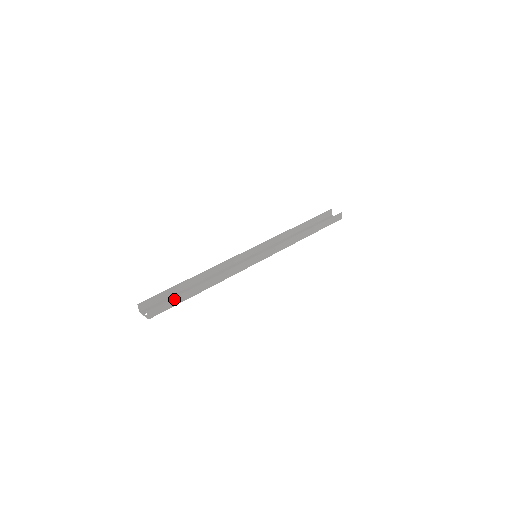
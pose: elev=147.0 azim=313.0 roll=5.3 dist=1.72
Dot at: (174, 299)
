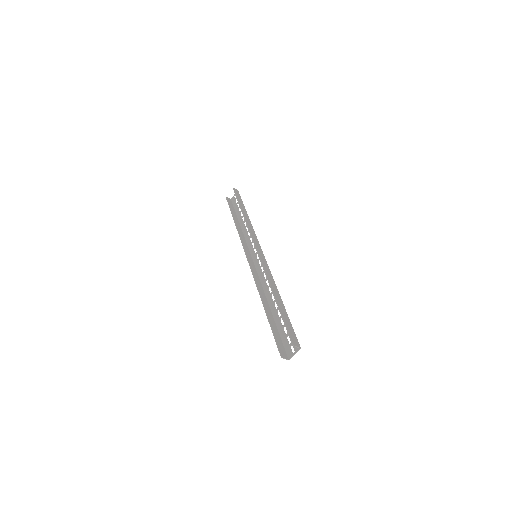
Dot at: (285, 322)
